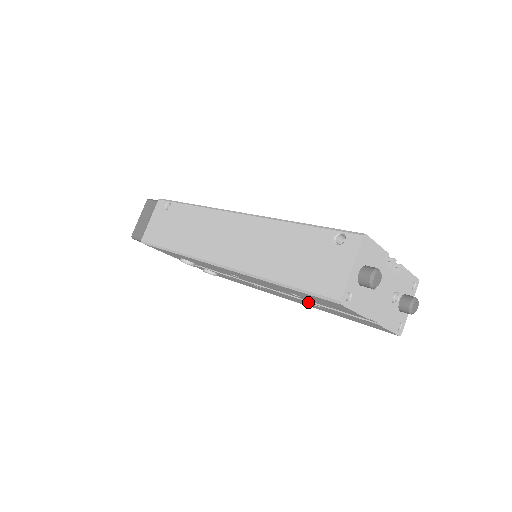
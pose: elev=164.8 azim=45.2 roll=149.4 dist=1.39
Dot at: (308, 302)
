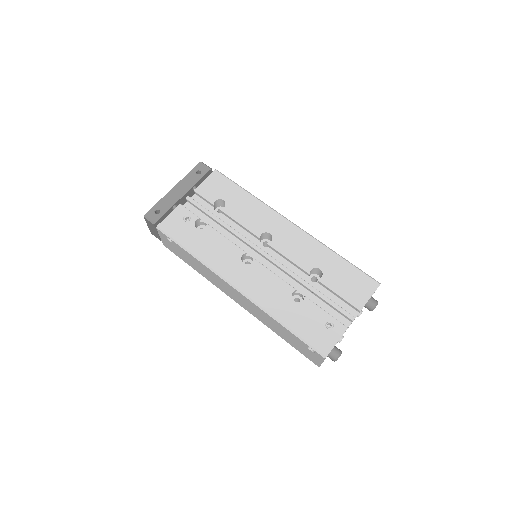
Dot at: occluded
